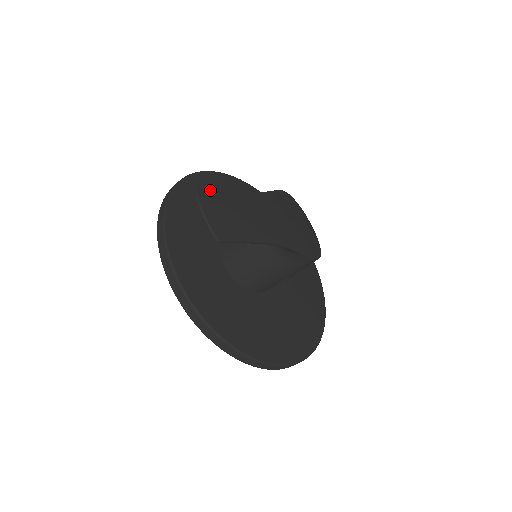
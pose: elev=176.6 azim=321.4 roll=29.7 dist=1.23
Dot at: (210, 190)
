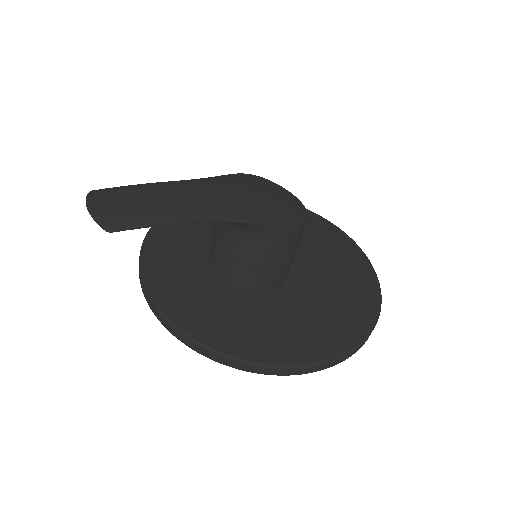
Dot at: (108, 190)
